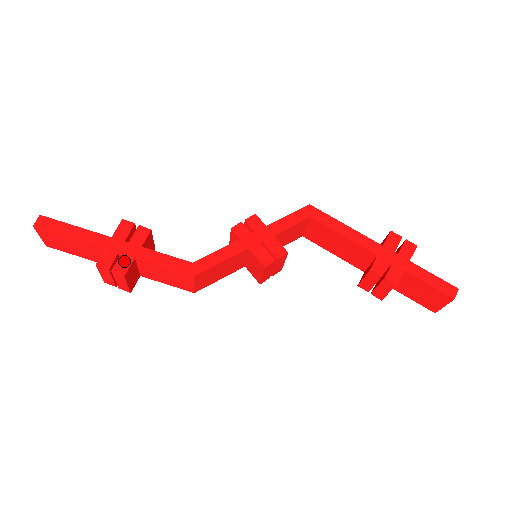
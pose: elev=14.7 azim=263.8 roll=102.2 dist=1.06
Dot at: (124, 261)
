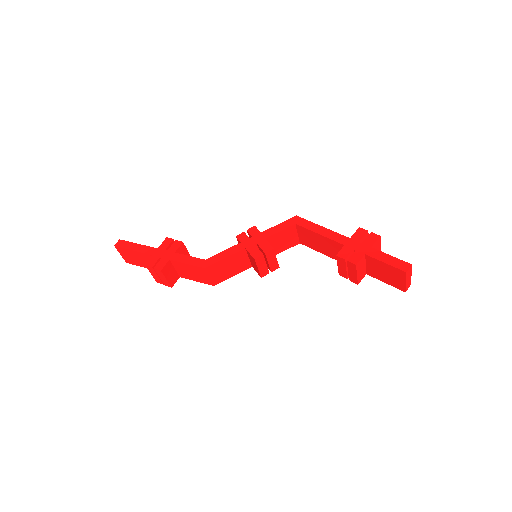
Dot at: (162, 262)
